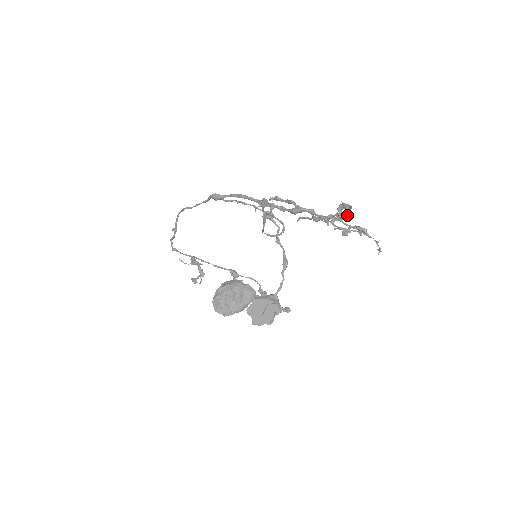
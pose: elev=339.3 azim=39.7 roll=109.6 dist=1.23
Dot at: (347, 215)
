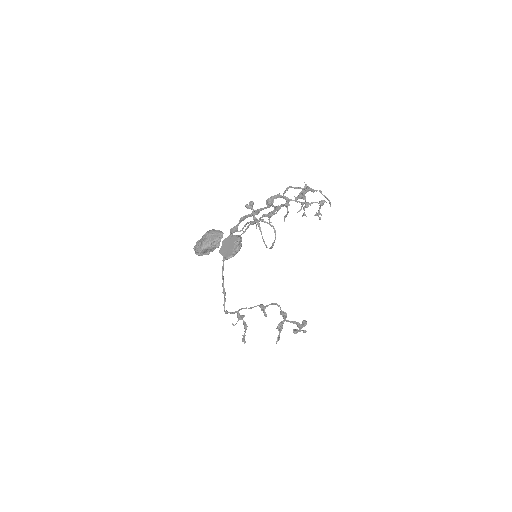
Dot at: occluded
